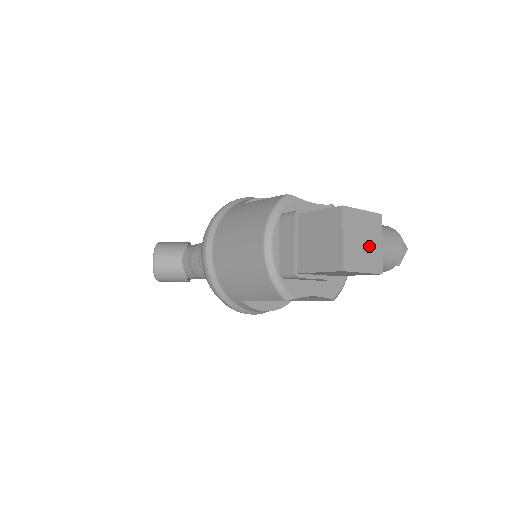
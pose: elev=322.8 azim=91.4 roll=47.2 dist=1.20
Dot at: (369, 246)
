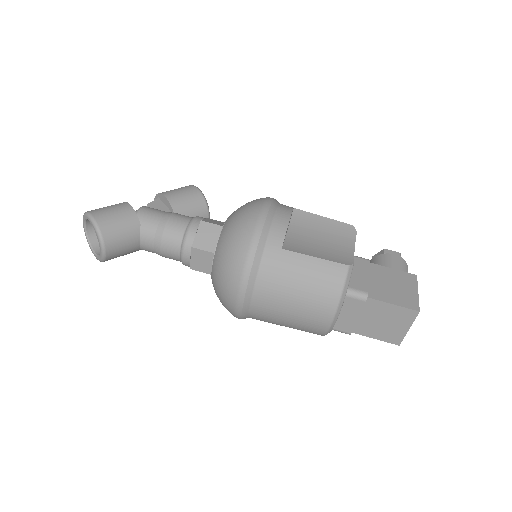
Dot at: occluded
